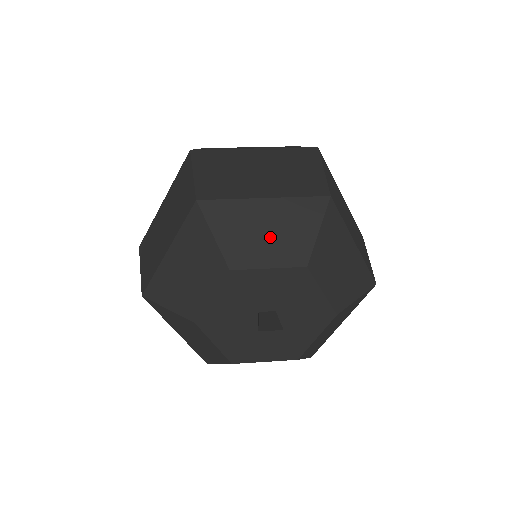
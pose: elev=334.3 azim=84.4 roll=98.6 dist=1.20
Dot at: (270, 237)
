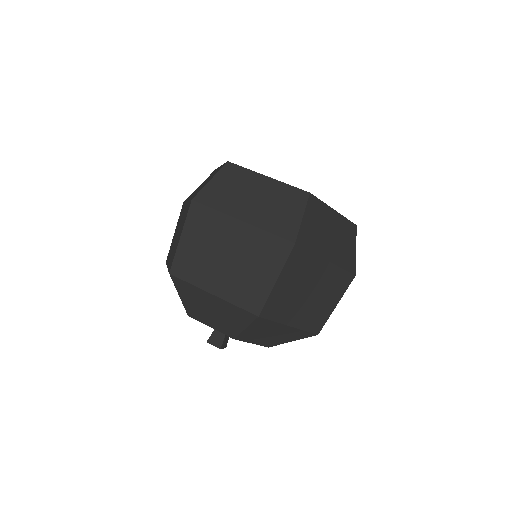
Dot at: (213, 315)
